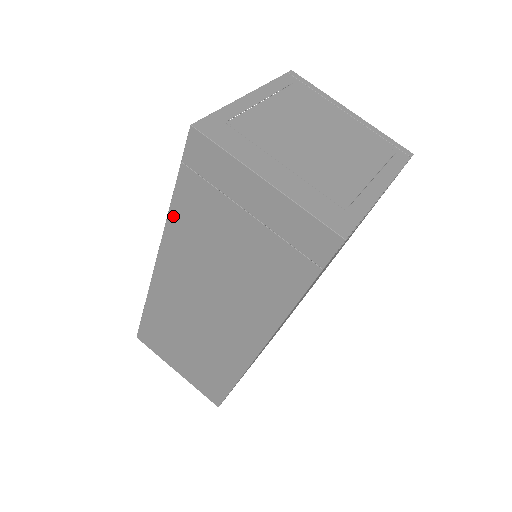
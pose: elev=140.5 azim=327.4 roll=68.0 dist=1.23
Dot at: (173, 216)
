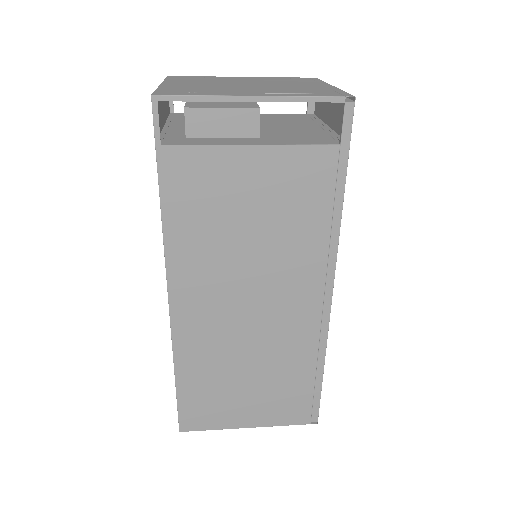
Dot at: occluded
